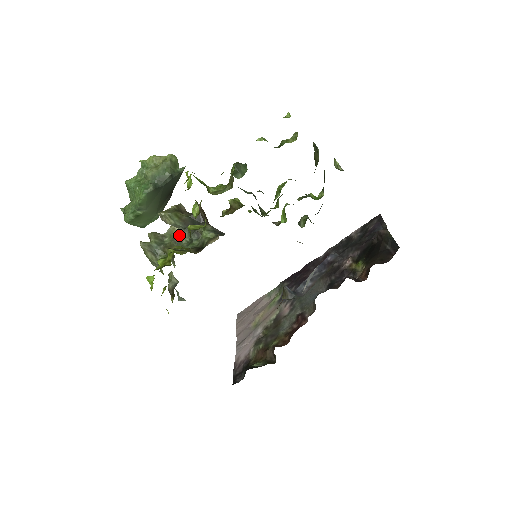
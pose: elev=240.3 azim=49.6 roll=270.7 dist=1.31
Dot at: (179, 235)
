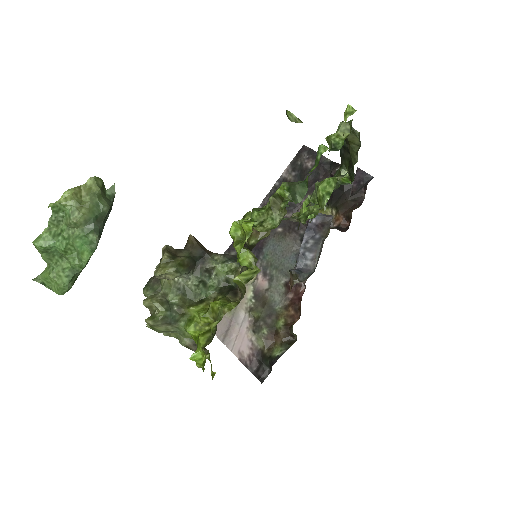
Dot at: (181, 283)
